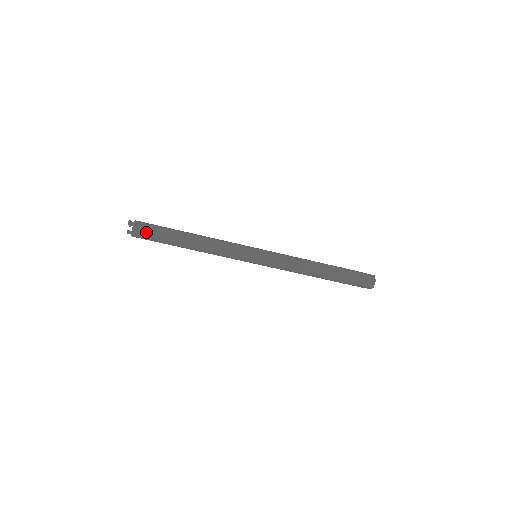
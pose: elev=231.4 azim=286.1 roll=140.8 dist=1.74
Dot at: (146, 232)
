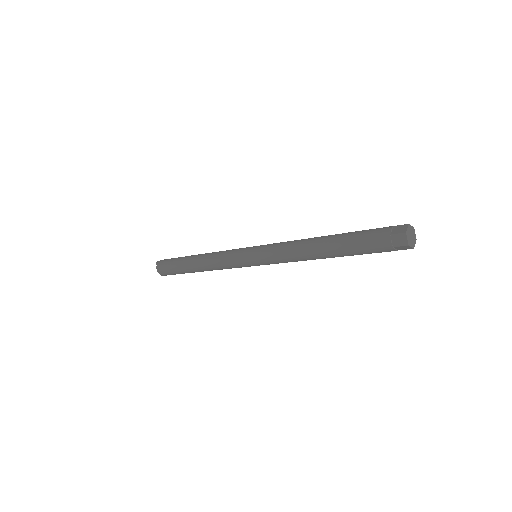
Dot at: (165, 268)
